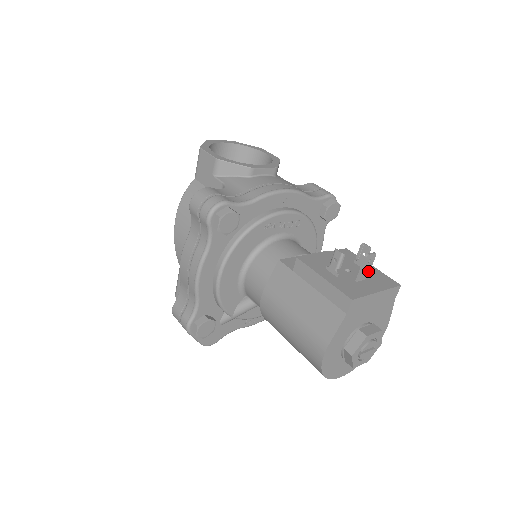
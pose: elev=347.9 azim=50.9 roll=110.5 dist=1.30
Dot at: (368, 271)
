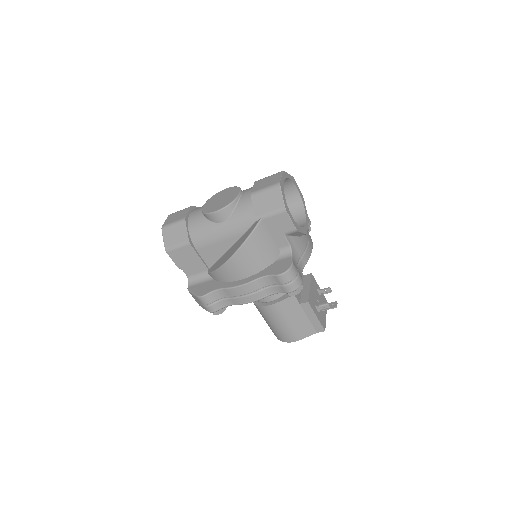
Dot at: occluded
